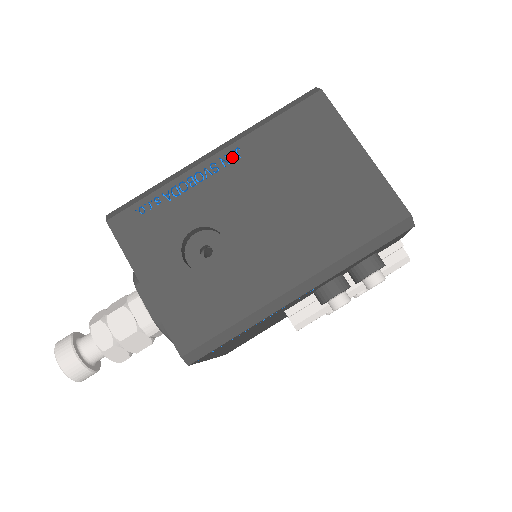
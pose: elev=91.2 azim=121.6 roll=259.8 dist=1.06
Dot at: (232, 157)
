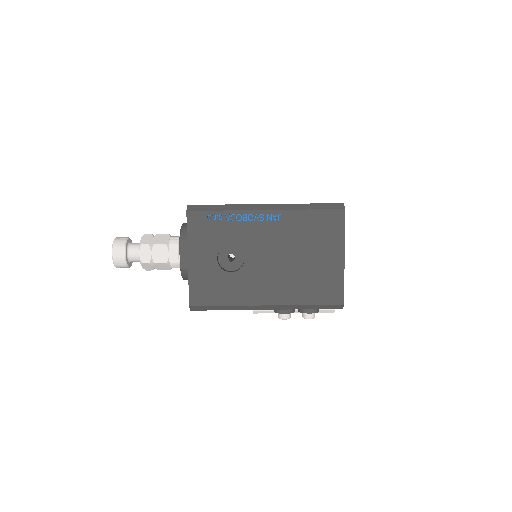
Dot at: (275, 217)
